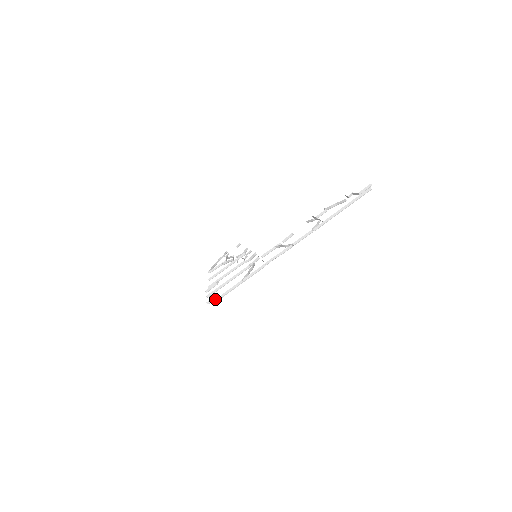
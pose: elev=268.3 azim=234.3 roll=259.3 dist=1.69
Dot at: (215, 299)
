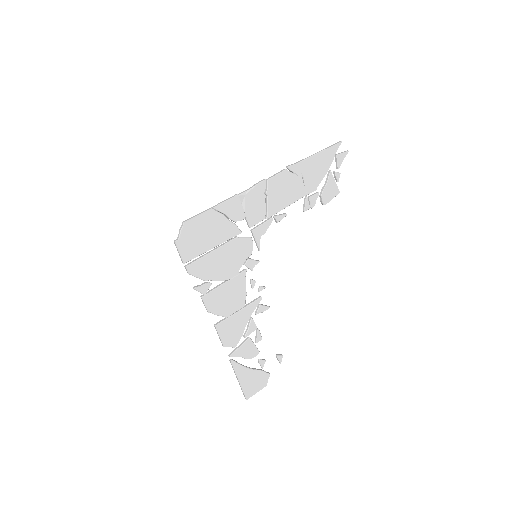
Dot at: (181, 228)
